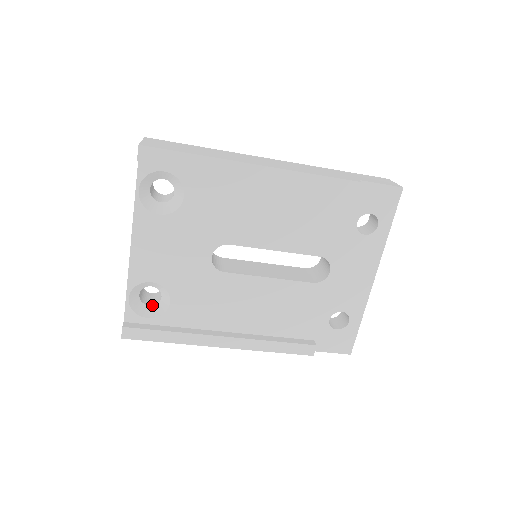
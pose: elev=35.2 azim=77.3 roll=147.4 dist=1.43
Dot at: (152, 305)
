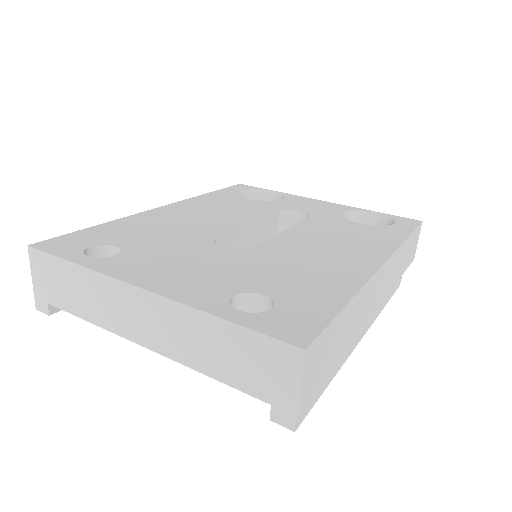
Dot at: occluded
